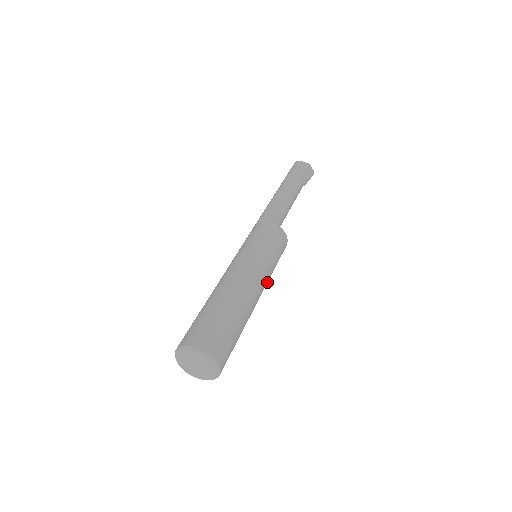
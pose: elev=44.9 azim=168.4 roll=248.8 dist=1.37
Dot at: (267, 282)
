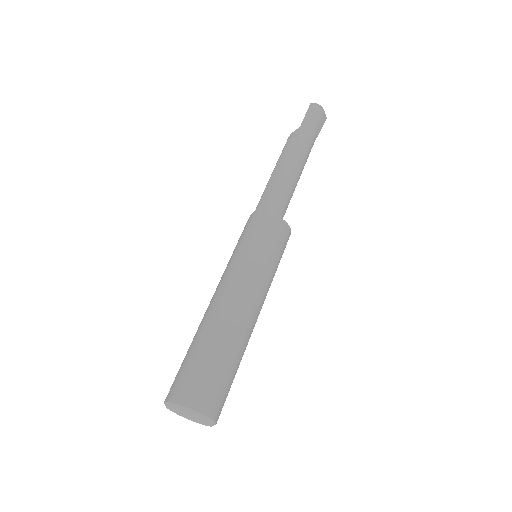
Dot at: occluded
